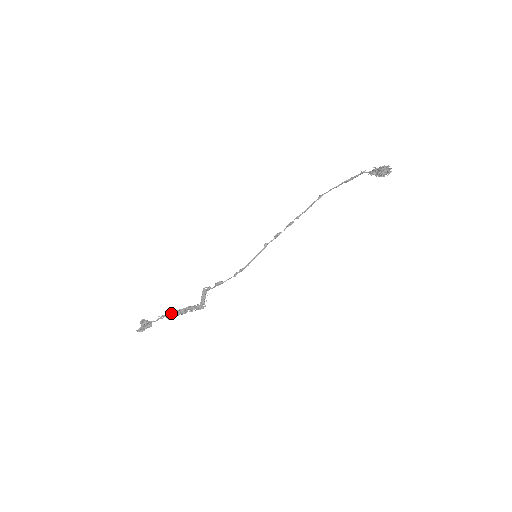
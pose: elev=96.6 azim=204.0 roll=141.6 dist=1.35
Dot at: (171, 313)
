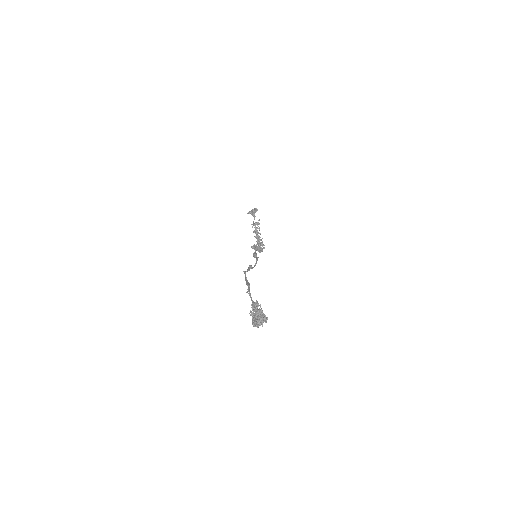
Dot at: (254, 232)
